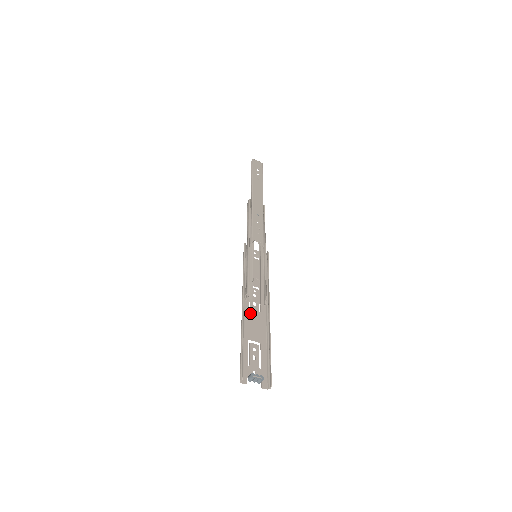
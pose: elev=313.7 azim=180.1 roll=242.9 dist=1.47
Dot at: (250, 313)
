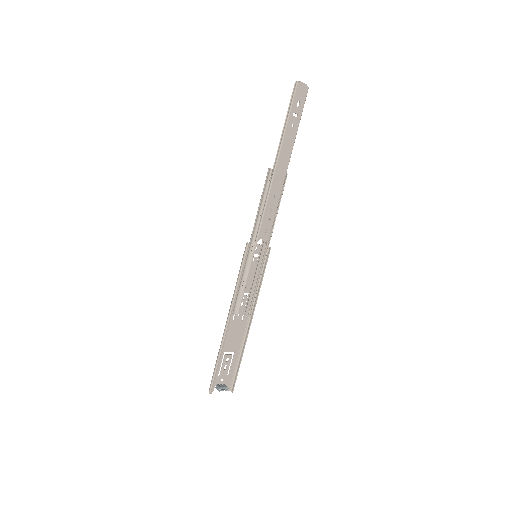
Dot at: (233, 325)
